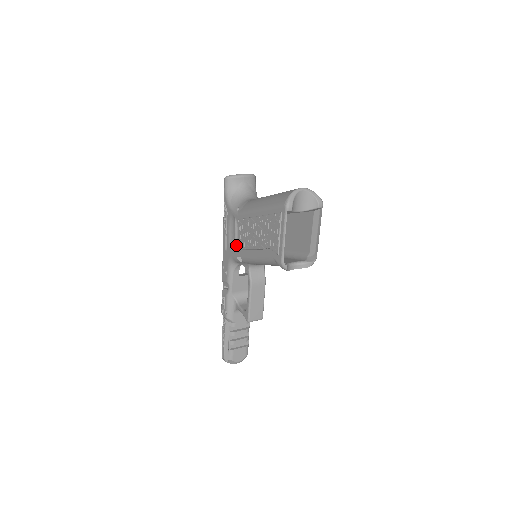
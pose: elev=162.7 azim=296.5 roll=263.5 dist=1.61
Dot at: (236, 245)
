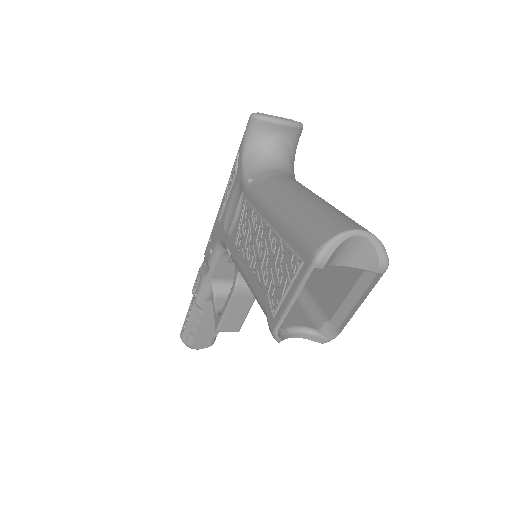
Dot at: (231, 231)
